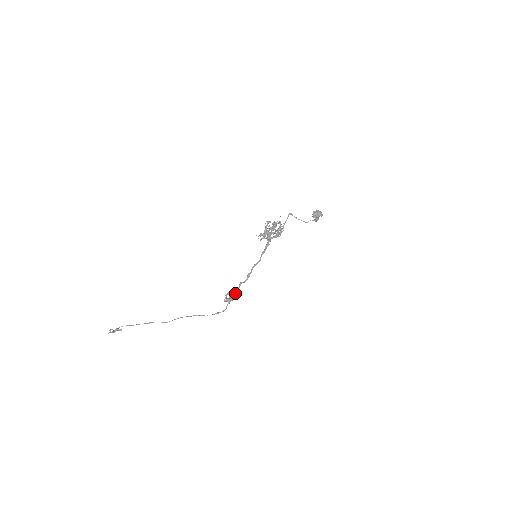
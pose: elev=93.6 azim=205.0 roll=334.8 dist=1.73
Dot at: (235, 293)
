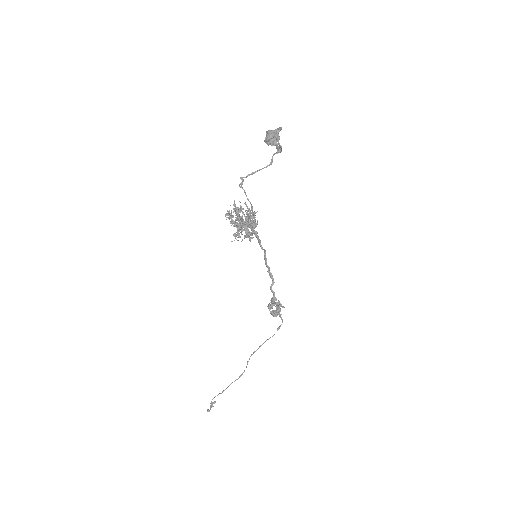
Dot at: (275, 302)
